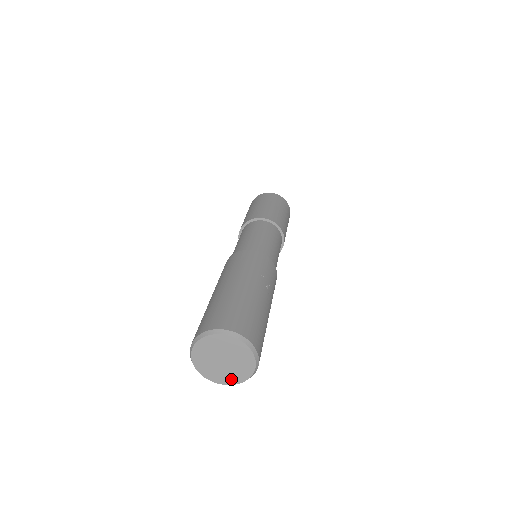
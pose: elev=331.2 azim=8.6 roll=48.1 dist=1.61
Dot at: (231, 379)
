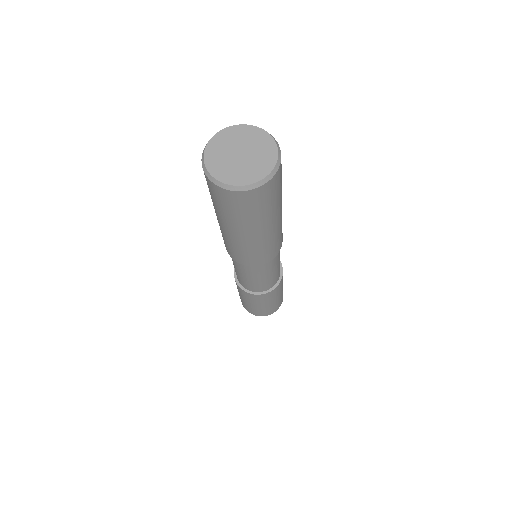
Dot at: (253, 175)
